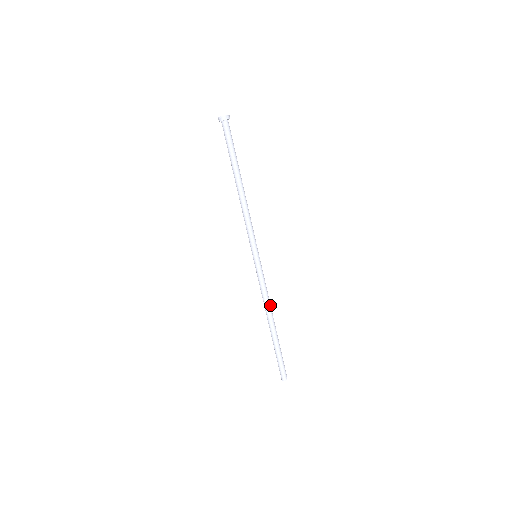
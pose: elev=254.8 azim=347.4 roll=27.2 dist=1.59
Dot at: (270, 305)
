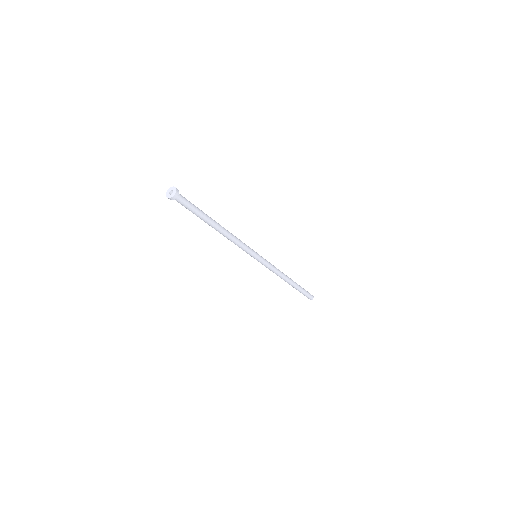
Dot at: (282, 274)
